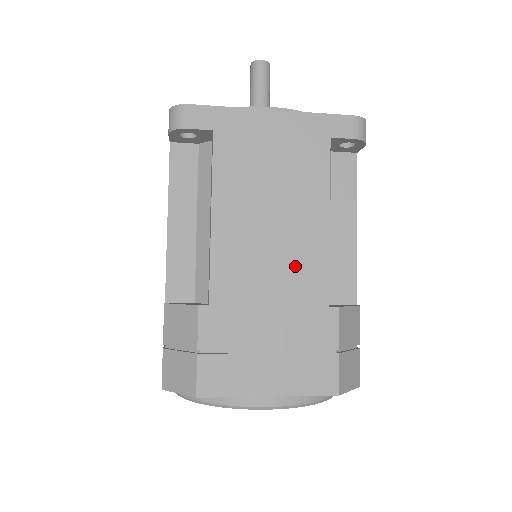
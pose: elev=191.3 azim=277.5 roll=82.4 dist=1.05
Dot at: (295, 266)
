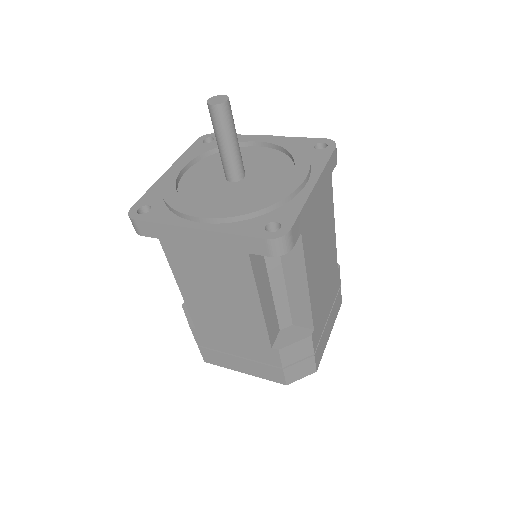
Dot at: (242, 324)
